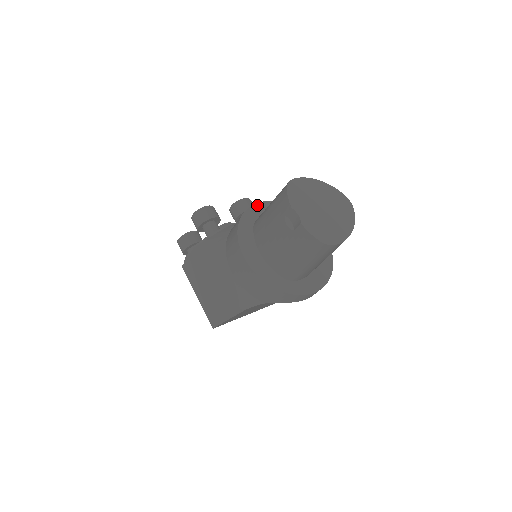
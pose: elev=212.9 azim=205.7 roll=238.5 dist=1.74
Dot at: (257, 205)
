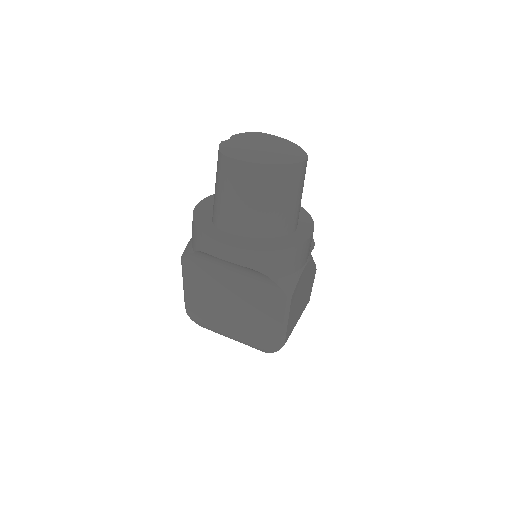
Dot at: occluded
